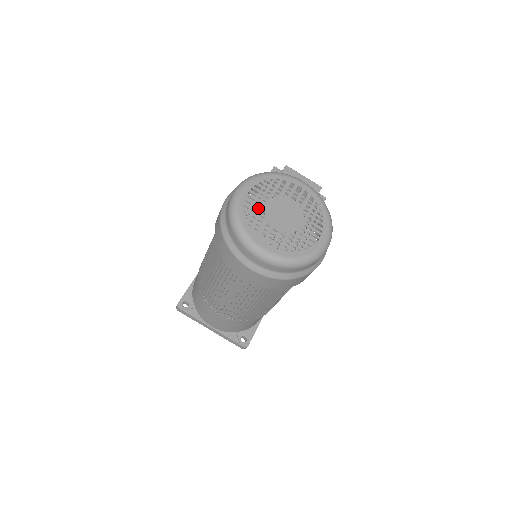
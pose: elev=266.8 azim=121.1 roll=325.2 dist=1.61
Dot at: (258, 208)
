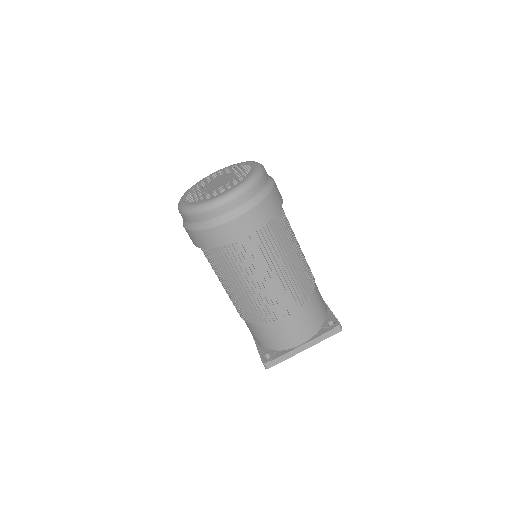
Dot at: (199, 196)
